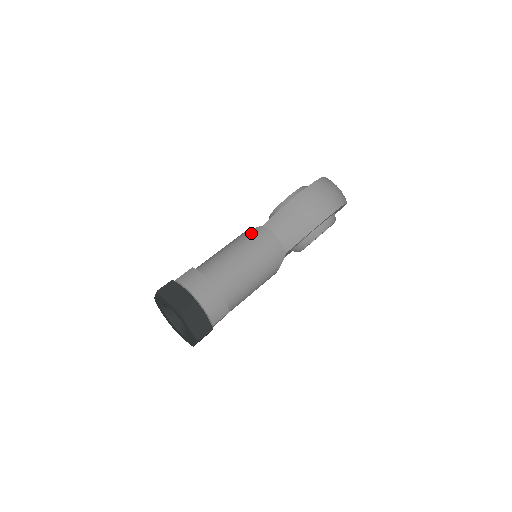
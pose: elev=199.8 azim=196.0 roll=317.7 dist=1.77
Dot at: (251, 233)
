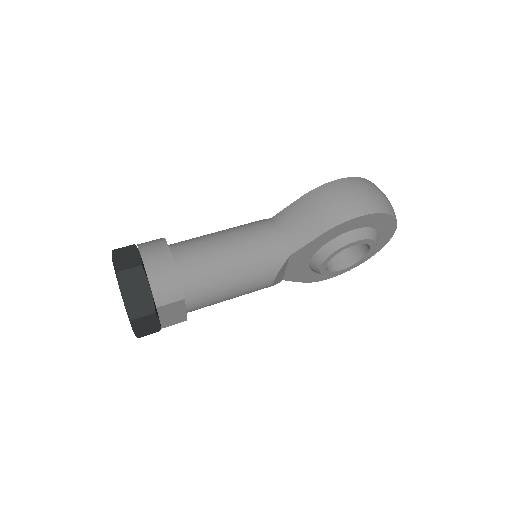
Dot at: (253, 222)
